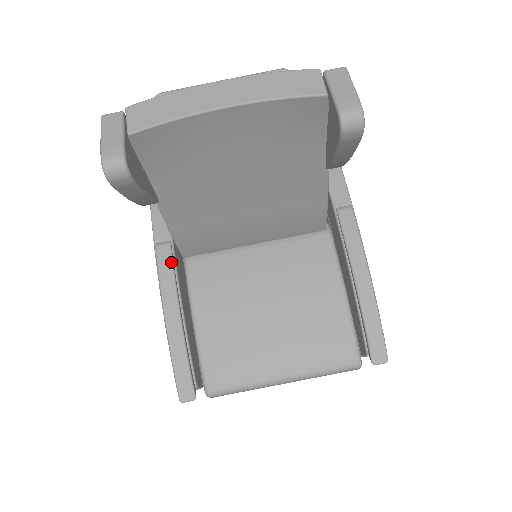
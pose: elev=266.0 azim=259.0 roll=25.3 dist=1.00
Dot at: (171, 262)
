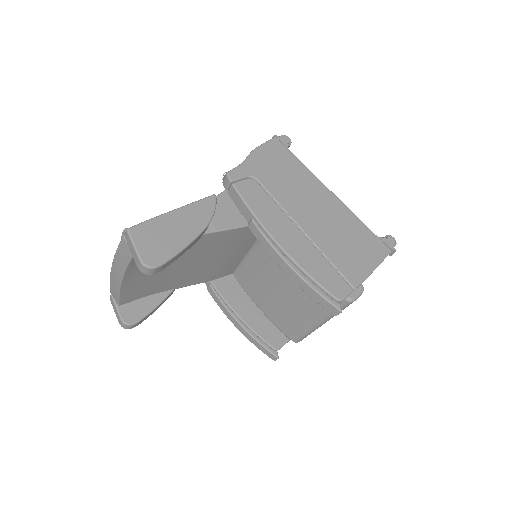
Dot at: (216, 296)
